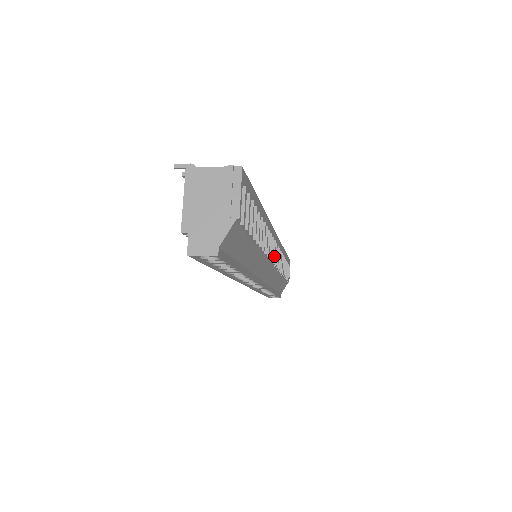
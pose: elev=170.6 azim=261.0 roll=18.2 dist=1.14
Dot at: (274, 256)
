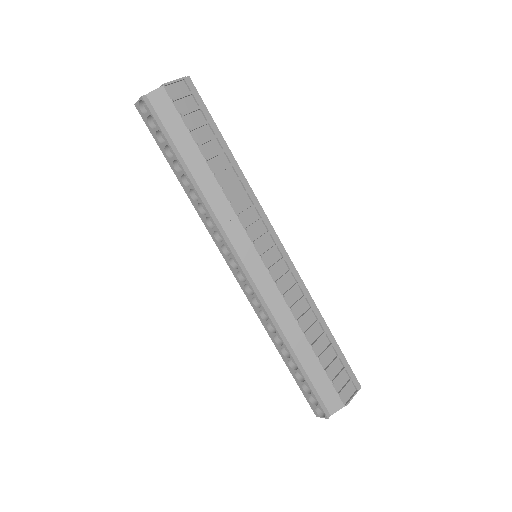
Dot at: (266, 252)
